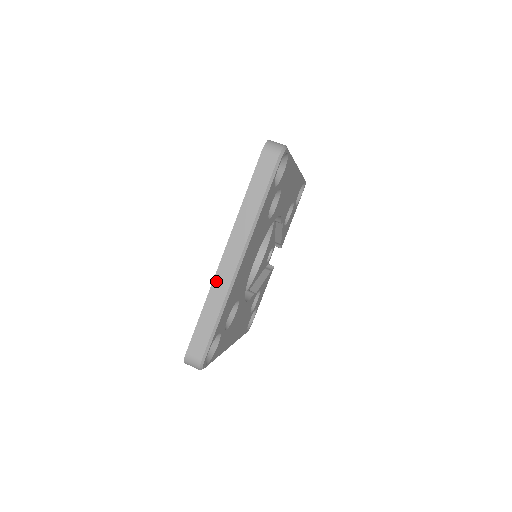
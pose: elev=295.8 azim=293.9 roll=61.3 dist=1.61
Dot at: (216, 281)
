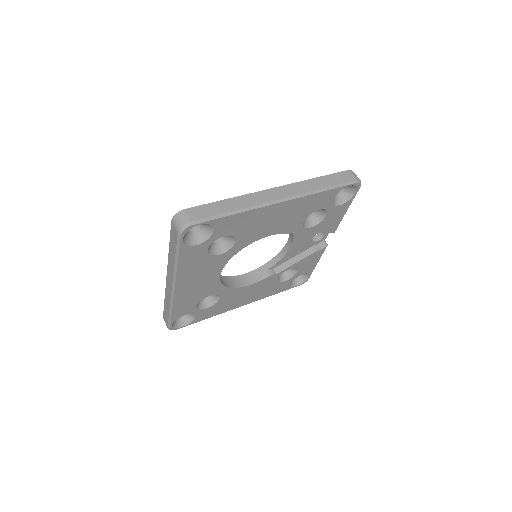
Dot at: (166, 290)
